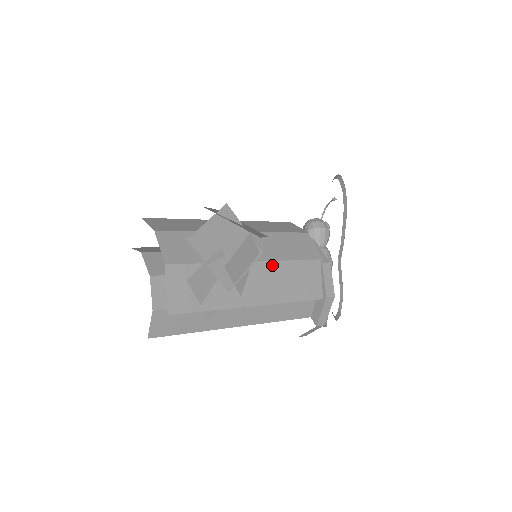
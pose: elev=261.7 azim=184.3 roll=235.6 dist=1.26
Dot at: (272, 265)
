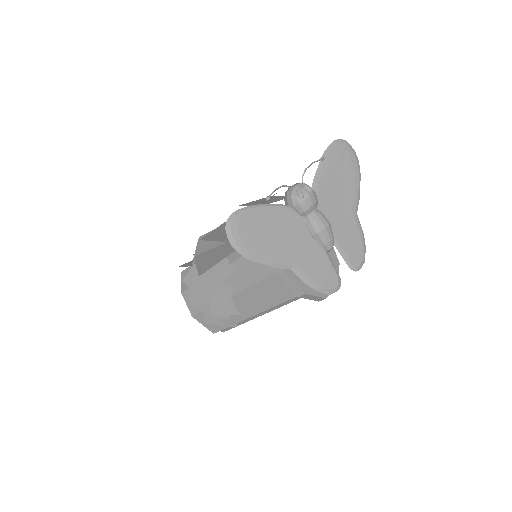
Dot at: (243, 292)
